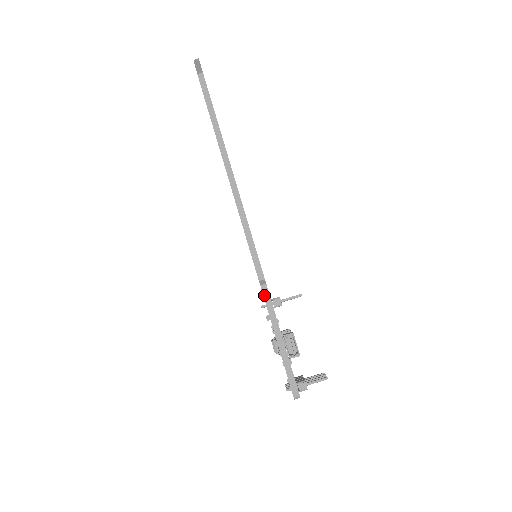
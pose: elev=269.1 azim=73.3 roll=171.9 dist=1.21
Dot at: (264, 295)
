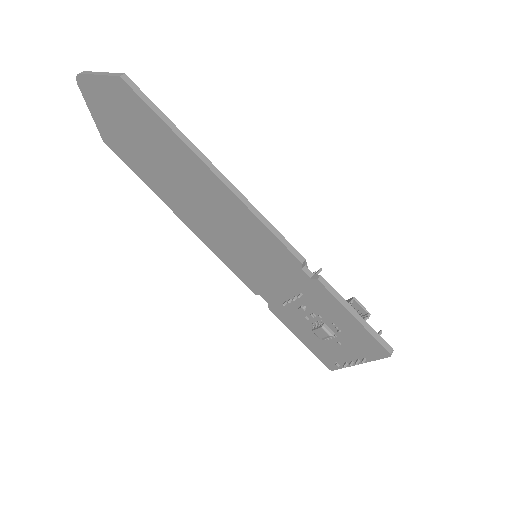
Dot at: (310, 277)
